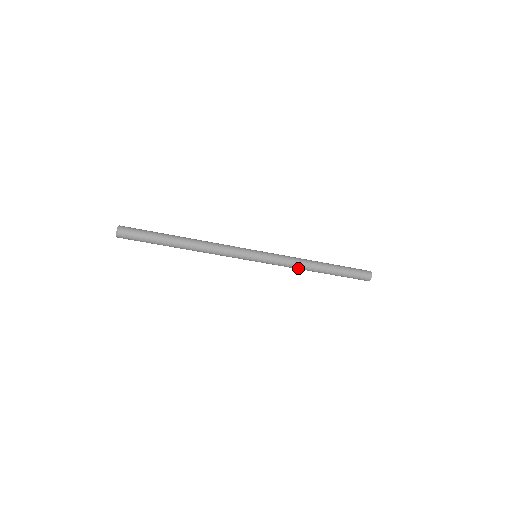
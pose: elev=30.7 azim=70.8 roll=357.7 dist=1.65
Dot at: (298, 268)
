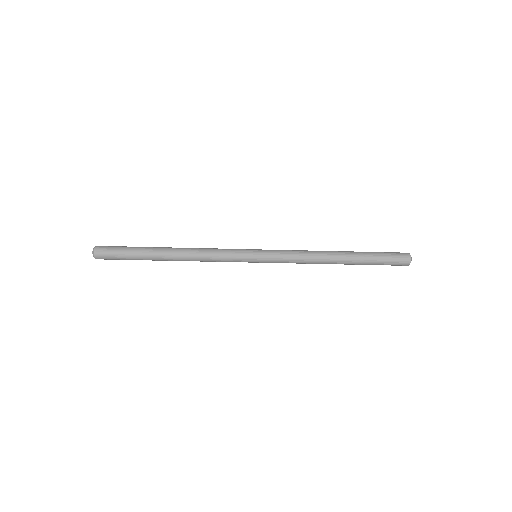
Dot at: (310, 263)
